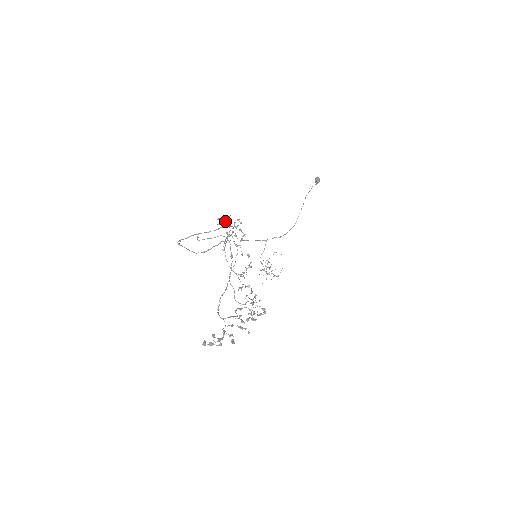
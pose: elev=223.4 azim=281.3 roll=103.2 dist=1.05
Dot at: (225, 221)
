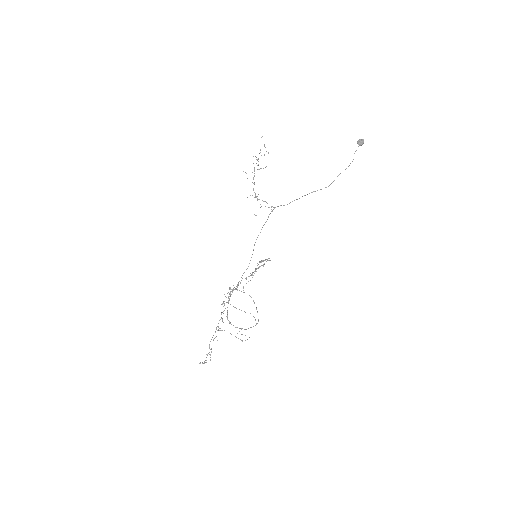
Dot at: occluded
